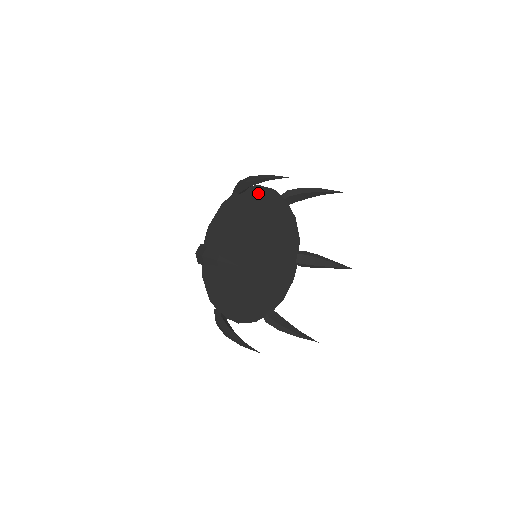
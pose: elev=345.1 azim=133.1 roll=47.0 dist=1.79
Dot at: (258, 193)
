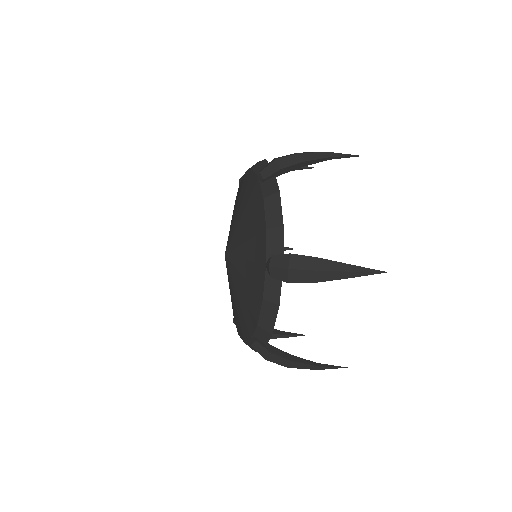
Dot at: occluded
